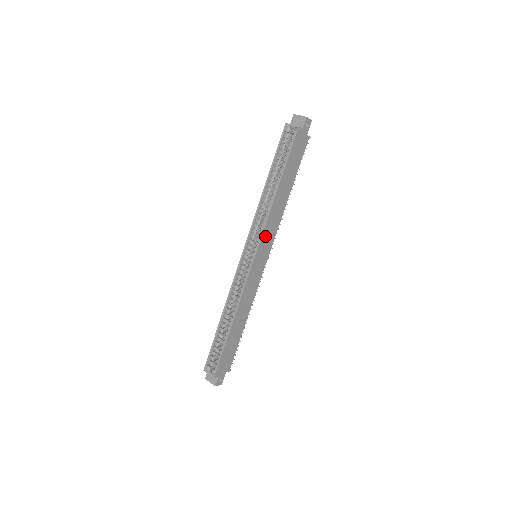
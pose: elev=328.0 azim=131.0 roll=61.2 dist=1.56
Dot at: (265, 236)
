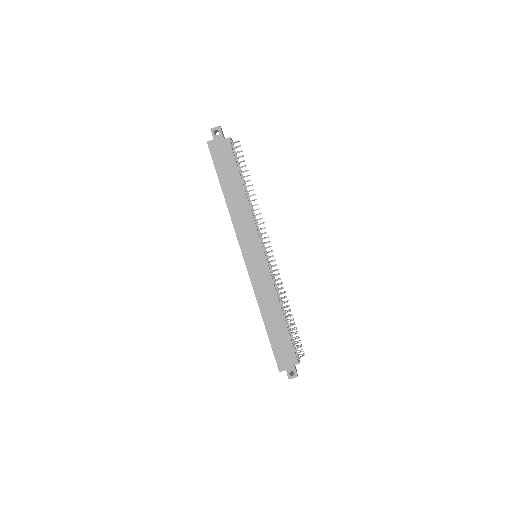
Dot at: (243, 238)
